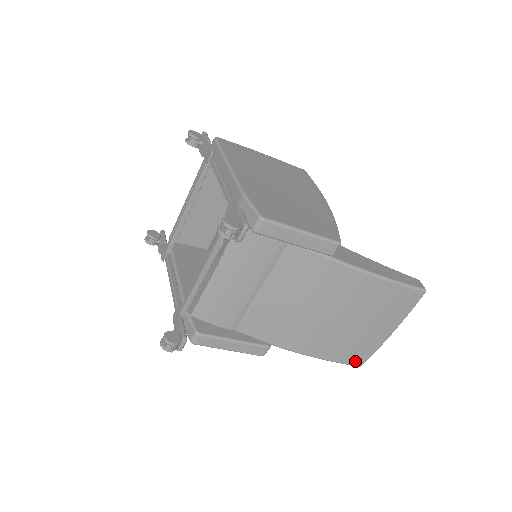
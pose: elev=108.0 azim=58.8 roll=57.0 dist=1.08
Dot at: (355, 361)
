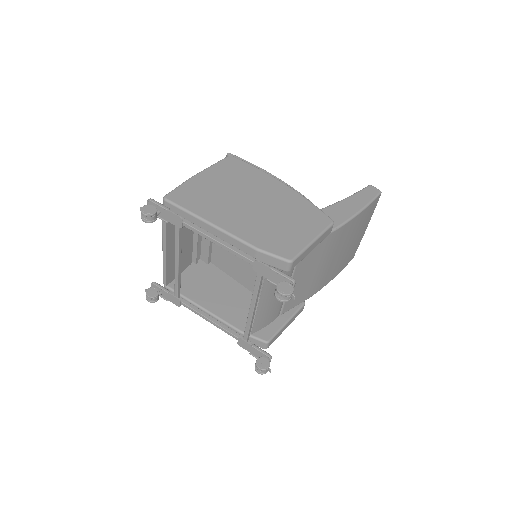
Dot at: (350, 259)
